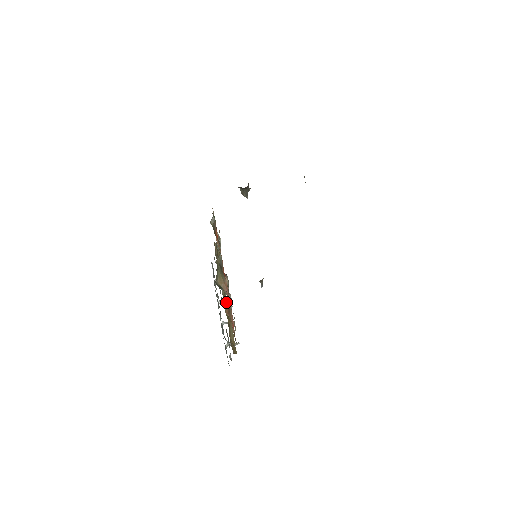
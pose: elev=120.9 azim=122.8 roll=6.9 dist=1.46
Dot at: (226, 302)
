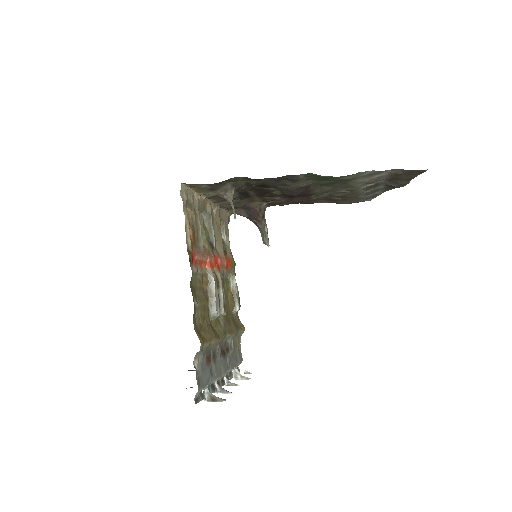
Dot at: (221, 332)
